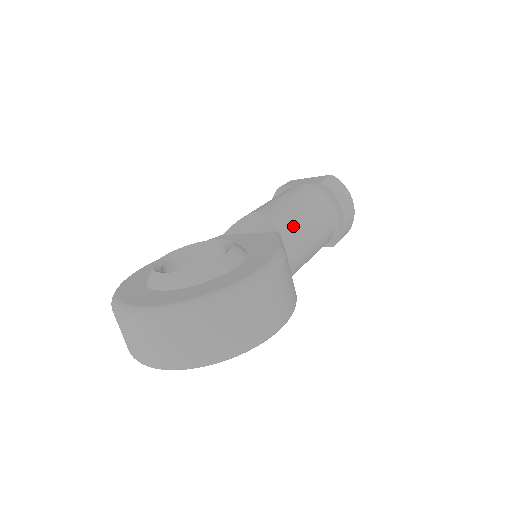
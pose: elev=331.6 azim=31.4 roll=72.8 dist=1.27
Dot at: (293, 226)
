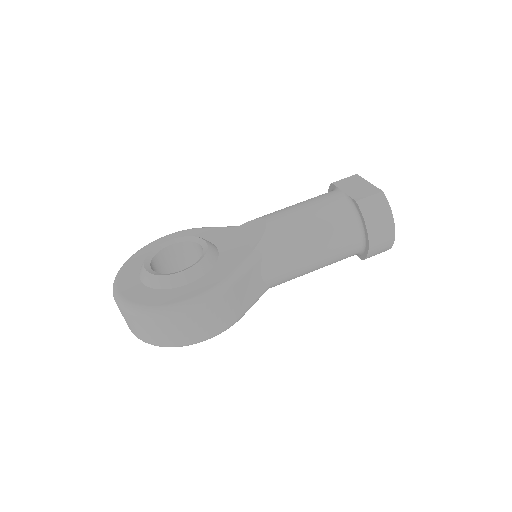
Dot at: (285, 248)
